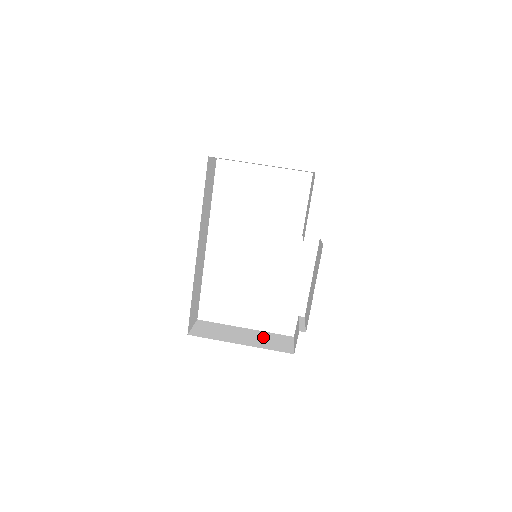
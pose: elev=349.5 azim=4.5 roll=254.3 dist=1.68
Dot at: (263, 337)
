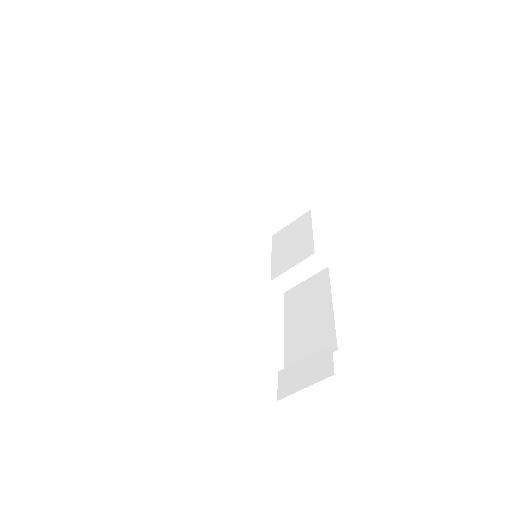
Dot at: occluded
